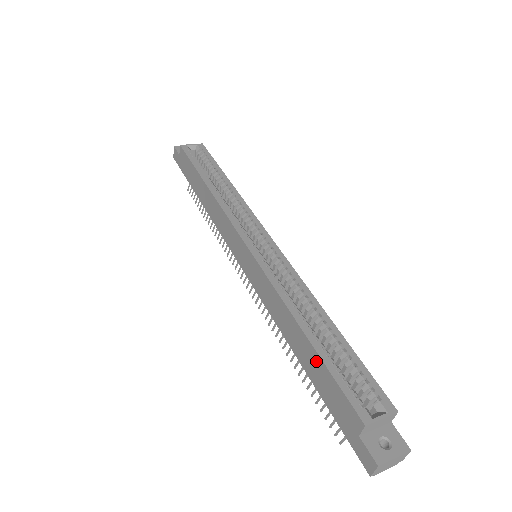
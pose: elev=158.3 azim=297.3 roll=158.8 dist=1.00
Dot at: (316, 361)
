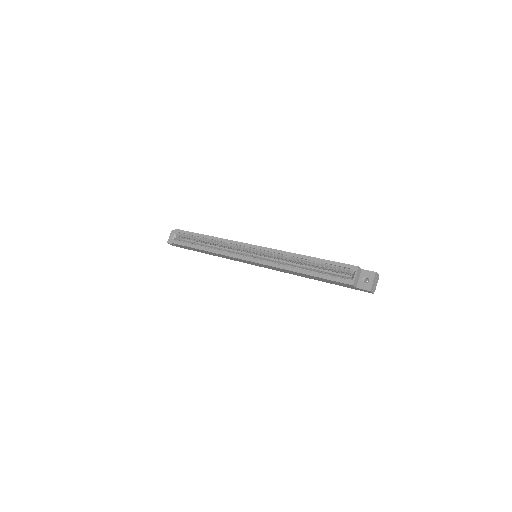
Dot at: (318, 278)
